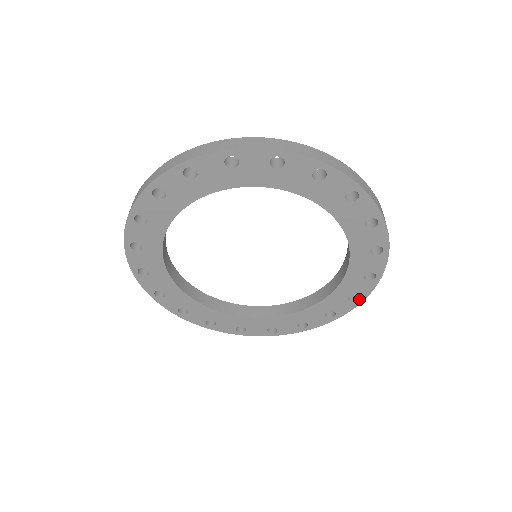
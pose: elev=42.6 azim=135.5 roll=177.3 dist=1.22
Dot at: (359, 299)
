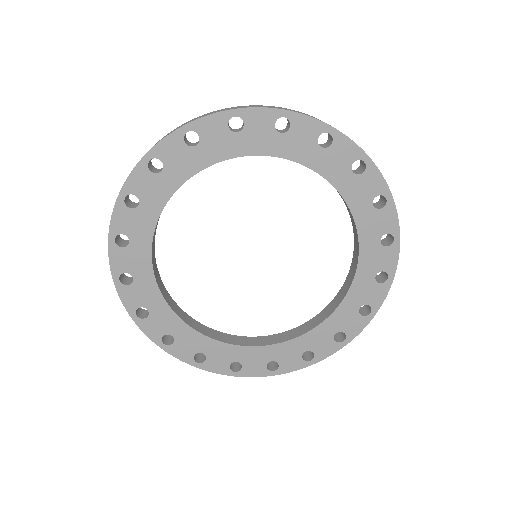
Dot at: (371, 312)
